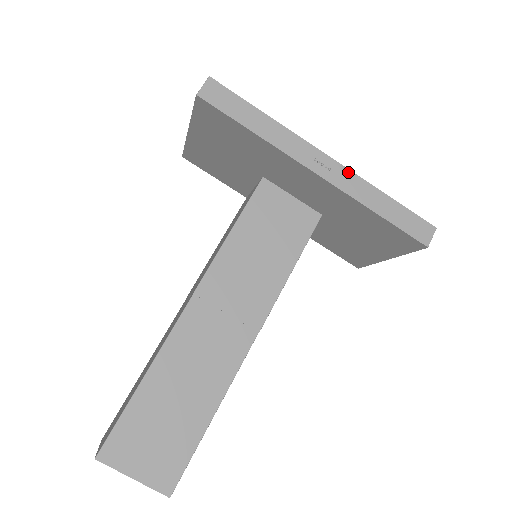
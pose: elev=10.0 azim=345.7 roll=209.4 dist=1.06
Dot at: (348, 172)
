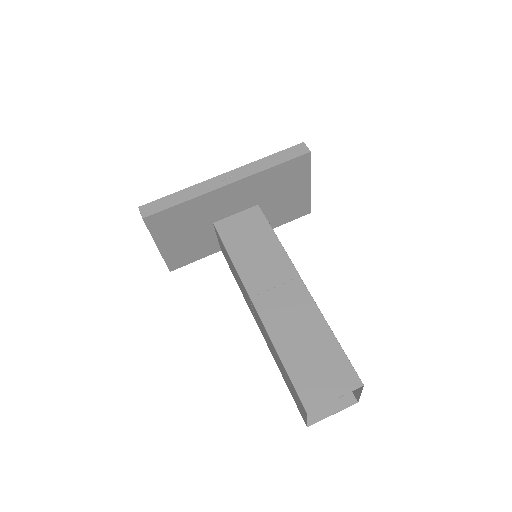
Dot at: (240, 169)
